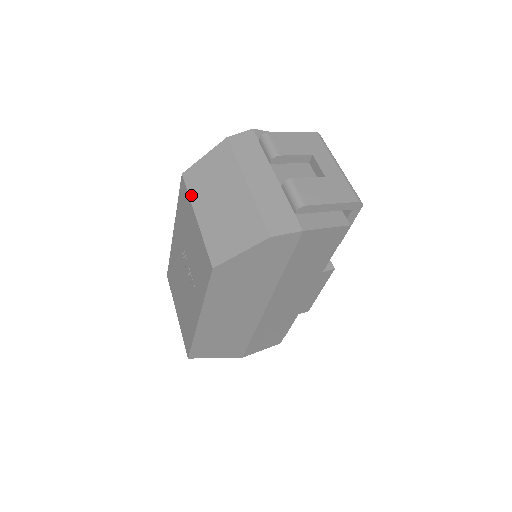
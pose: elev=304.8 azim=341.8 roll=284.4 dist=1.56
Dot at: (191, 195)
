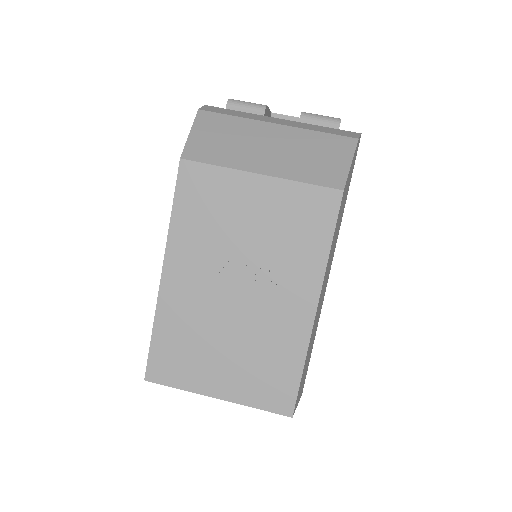
Dot at: (224, 164)
